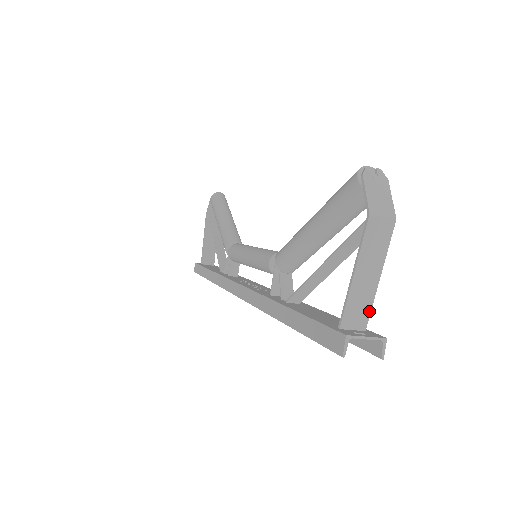
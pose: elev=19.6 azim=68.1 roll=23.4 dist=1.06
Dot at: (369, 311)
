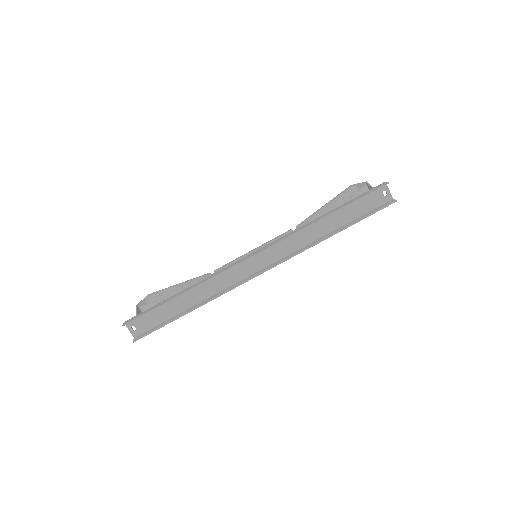
Dot at: occluded
